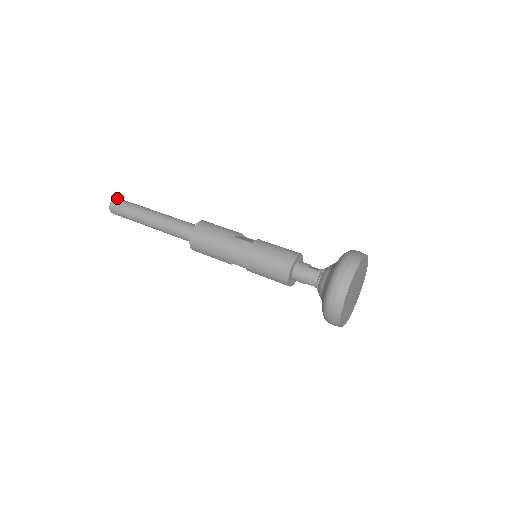
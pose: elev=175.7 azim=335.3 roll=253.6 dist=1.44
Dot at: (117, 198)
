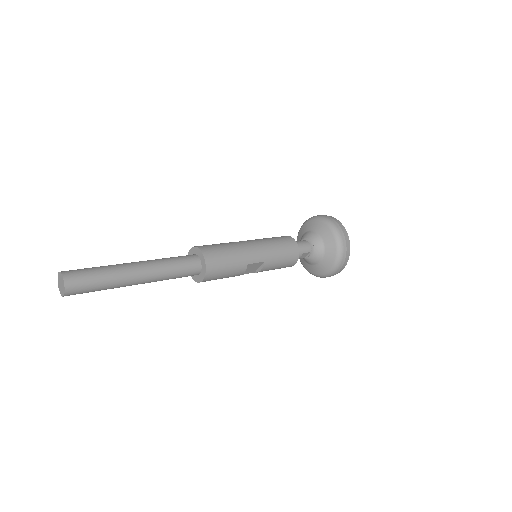
Dot at: (62, 271)
